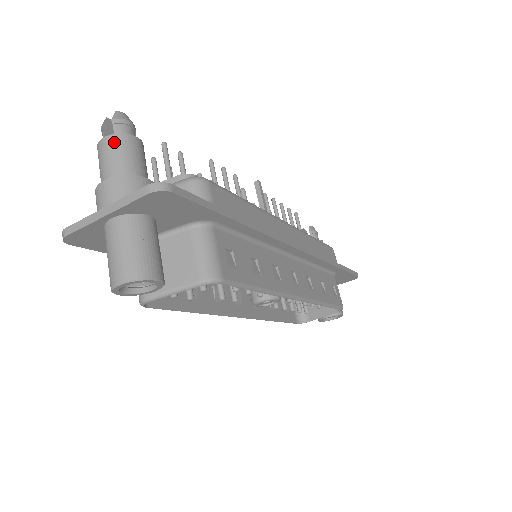
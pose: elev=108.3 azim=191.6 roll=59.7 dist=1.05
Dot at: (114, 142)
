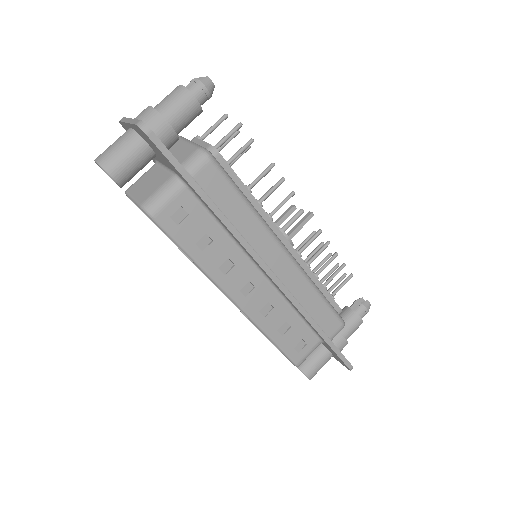
Dot at: (179, 91)
